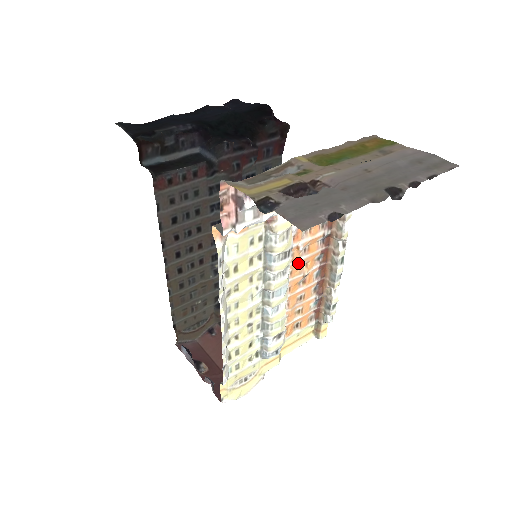
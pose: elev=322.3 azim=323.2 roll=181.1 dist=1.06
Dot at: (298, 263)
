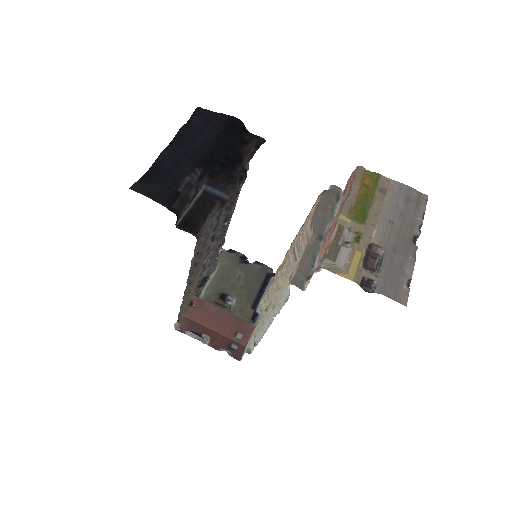
Dot at: occluded
